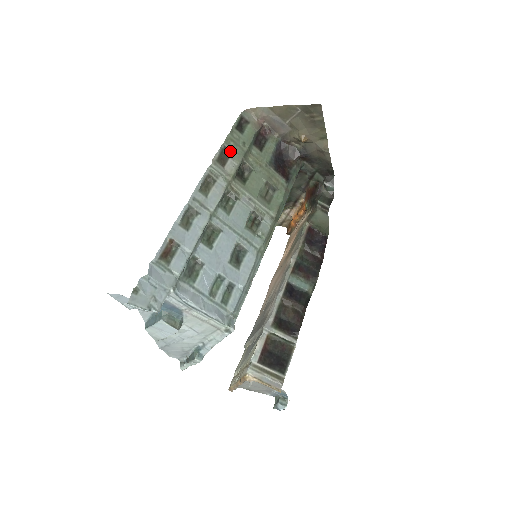
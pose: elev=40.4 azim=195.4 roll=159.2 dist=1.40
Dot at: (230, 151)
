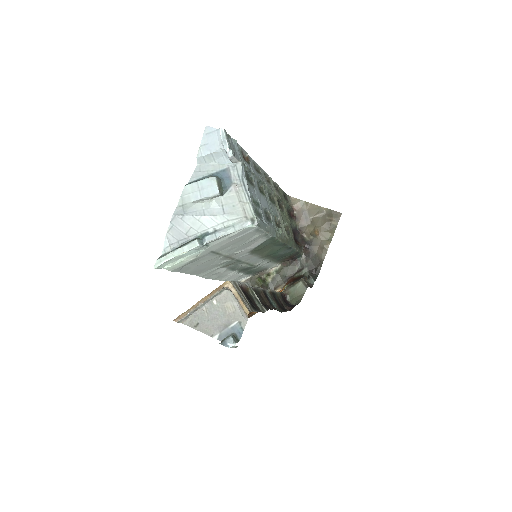
Dot at: (279, 191)
